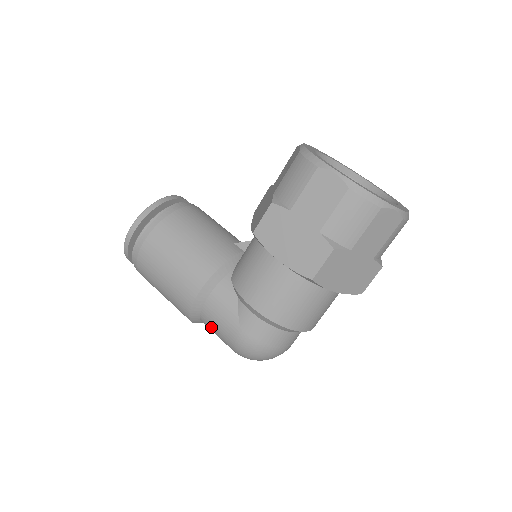
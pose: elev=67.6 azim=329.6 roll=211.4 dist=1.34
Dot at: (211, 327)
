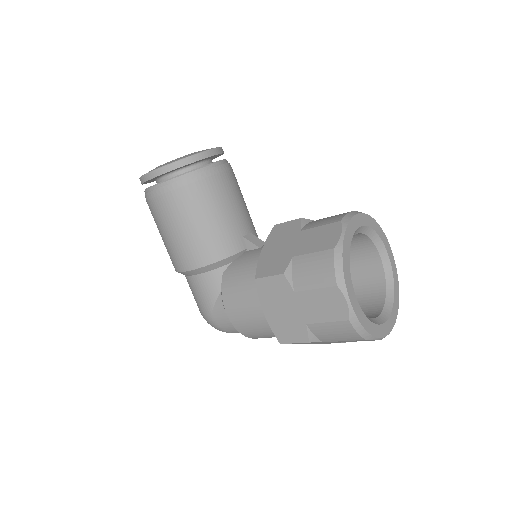
Dot at: (190, 288)
